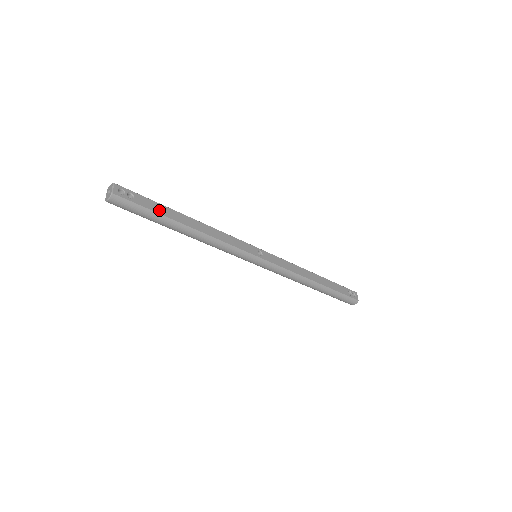
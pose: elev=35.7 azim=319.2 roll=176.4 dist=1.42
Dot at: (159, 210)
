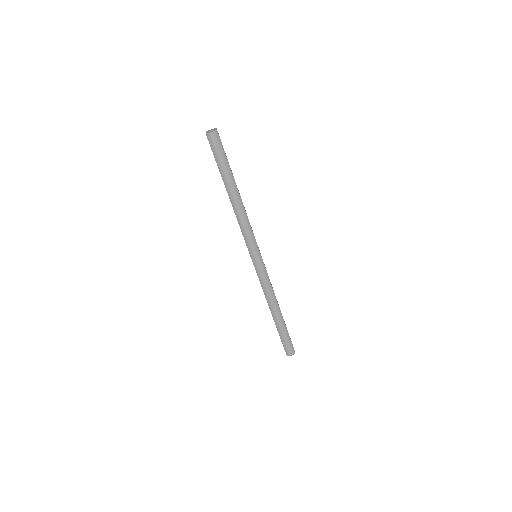
Dot at: occluded
